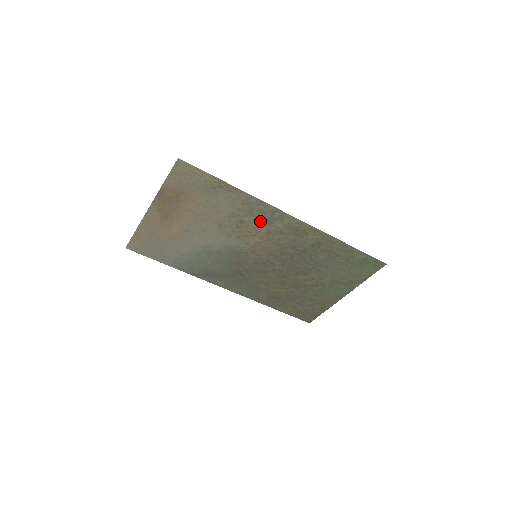
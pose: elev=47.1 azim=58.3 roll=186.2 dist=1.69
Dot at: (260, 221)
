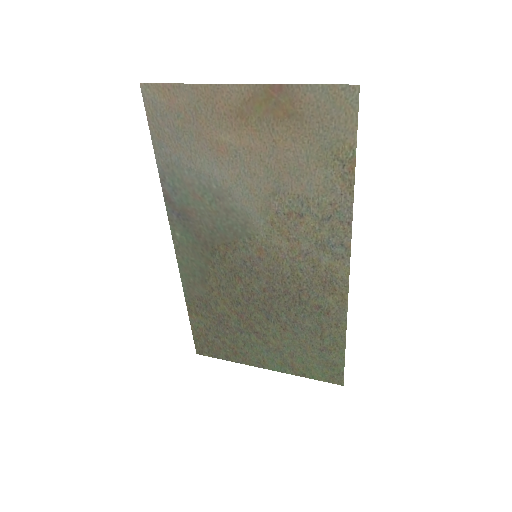
Dot at: (316, 236)
